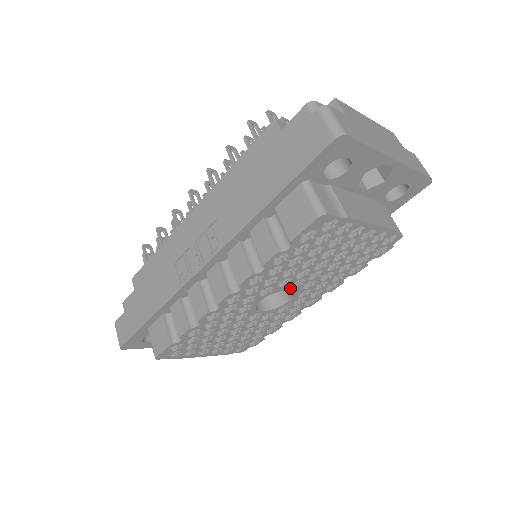
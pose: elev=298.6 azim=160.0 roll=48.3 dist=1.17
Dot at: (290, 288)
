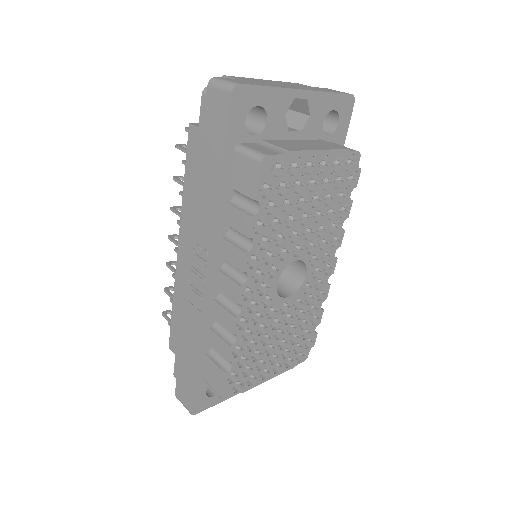
Dot at: (296, 257)
